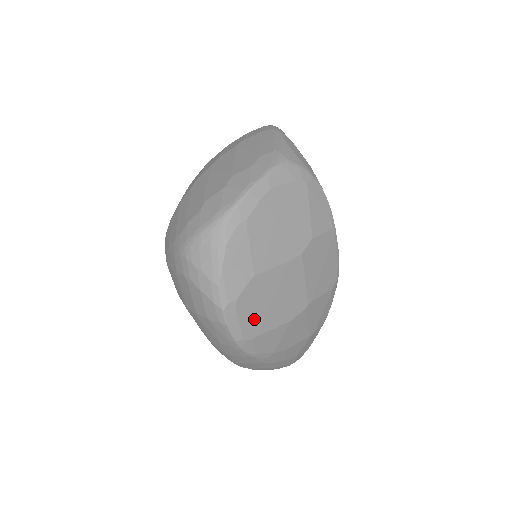
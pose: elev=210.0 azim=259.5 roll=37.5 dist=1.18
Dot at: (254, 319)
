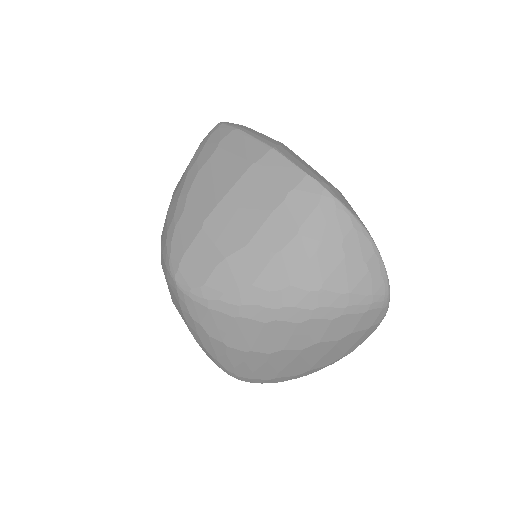
Dot at: occluded
